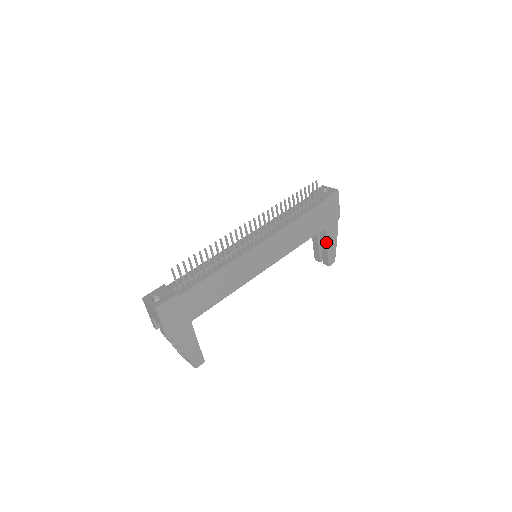
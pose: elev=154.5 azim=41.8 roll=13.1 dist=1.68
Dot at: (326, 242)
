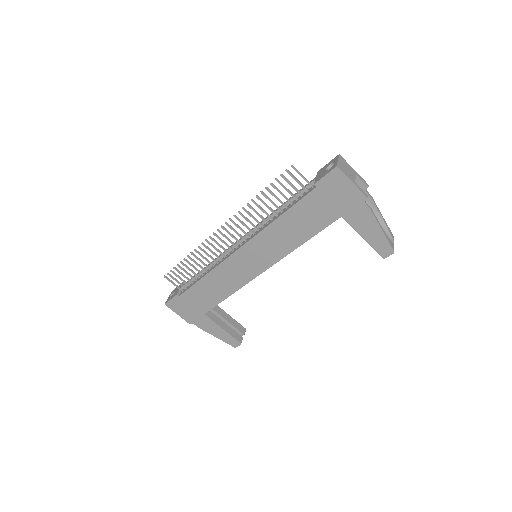
Dot at: occluded
